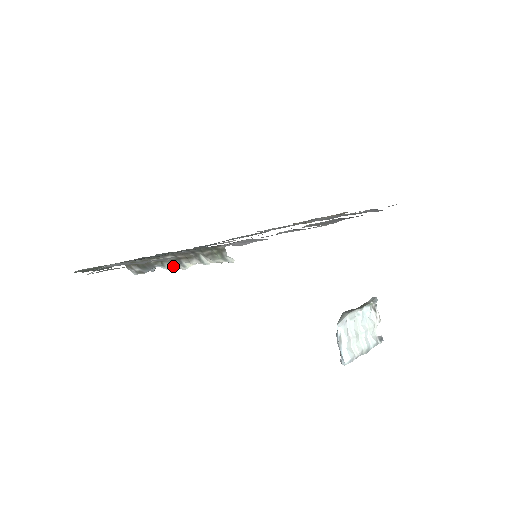
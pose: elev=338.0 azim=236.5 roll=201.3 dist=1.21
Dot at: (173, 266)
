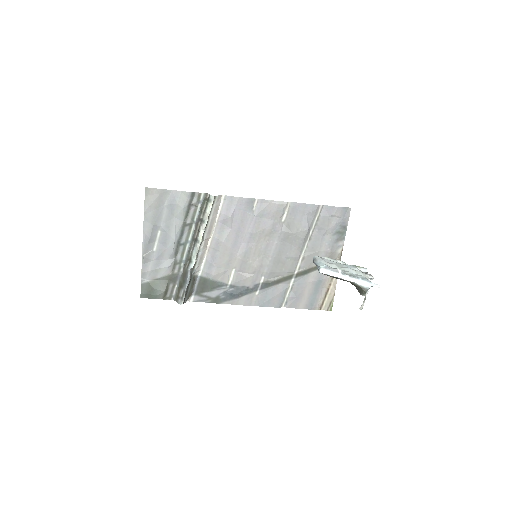
Dot at: (195, 254)
